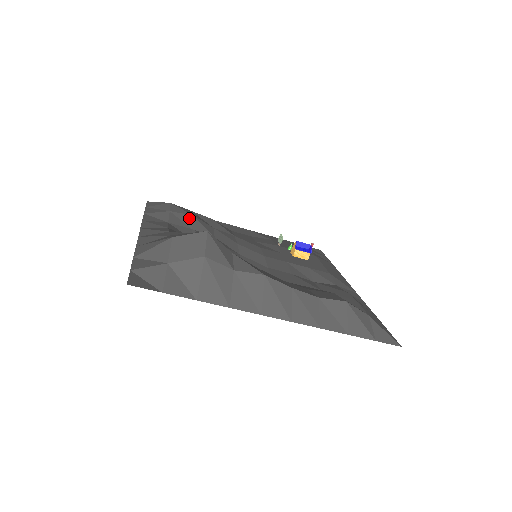
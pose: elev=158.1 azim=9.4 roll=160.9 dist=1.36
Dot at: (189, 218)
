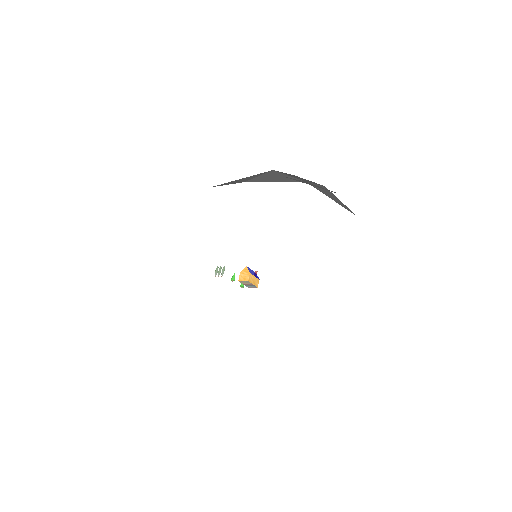
Dot at: occluded
